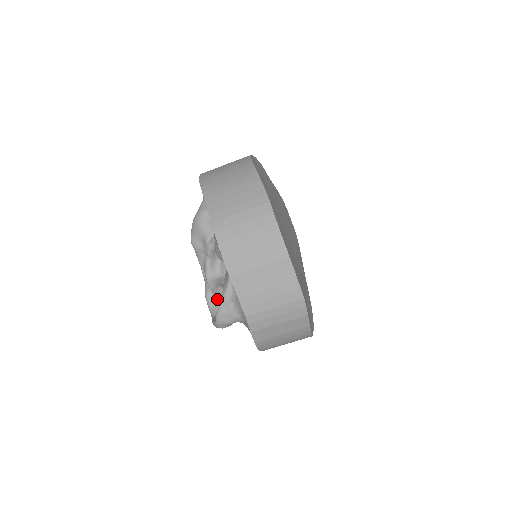
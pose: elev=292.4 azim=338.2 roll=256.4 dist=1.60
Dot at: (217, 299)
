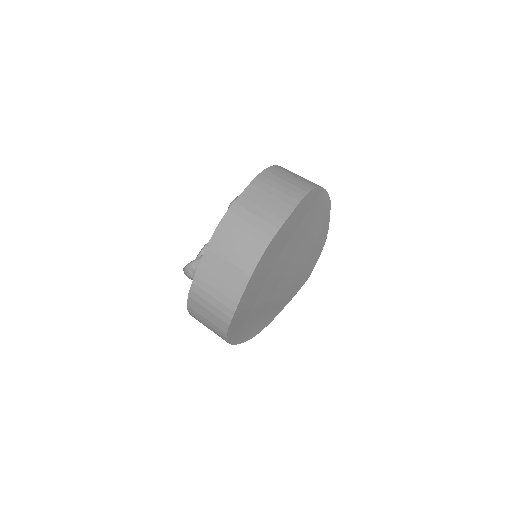
Dot at: occluded
